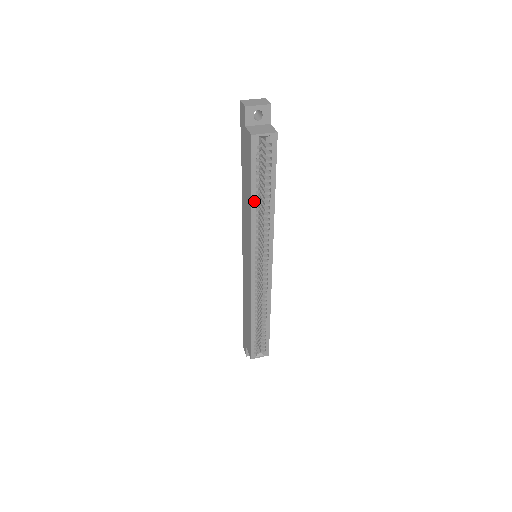
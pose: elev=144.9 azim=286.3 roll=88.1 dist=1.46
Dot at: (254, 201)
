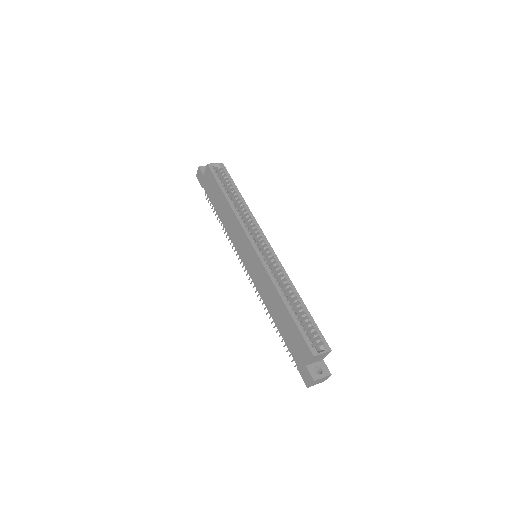
Dot at: (228, 199)
